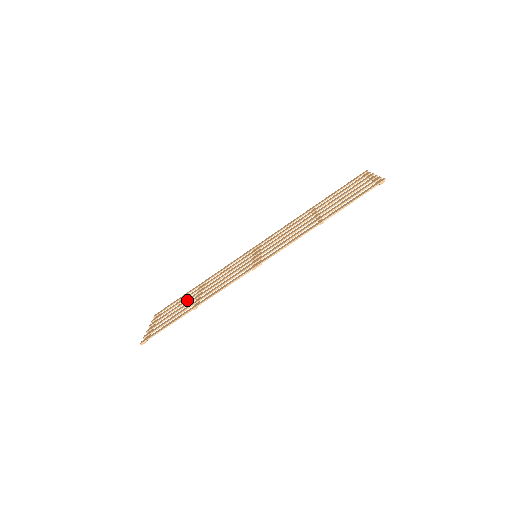
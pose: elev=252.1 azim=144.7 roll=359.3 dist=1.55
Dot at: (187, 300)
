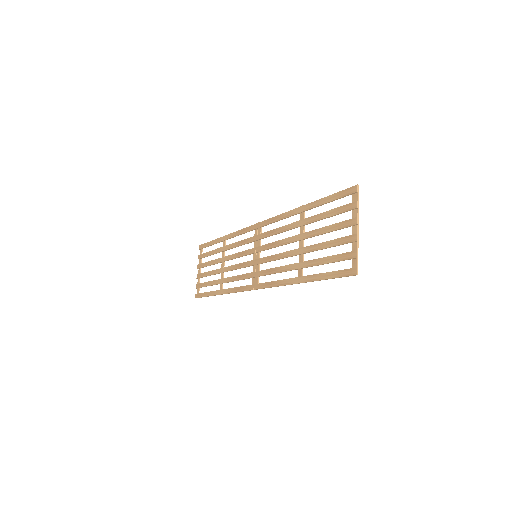
Dot at: (215, 263)
